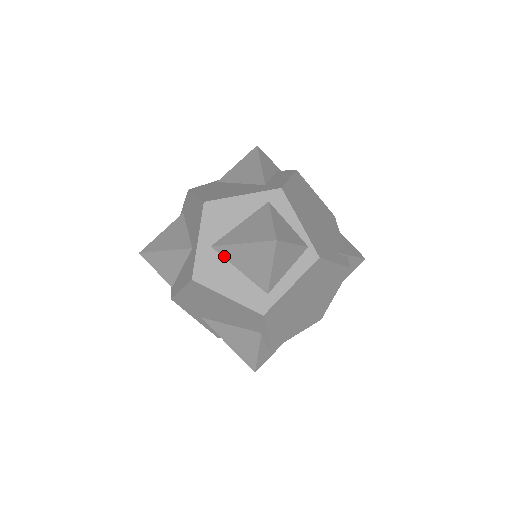
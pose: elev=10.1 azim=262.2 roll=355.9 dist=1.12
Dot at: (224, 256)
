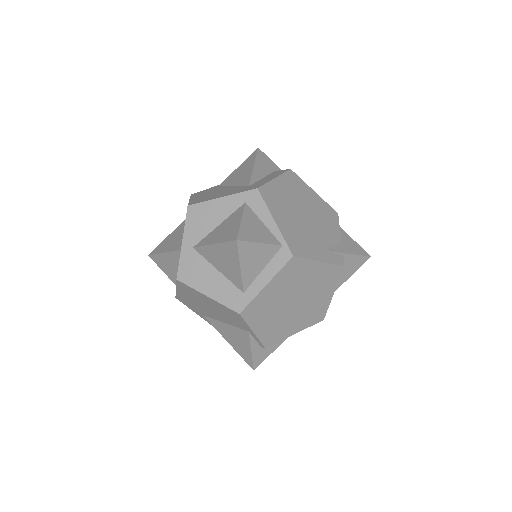
Dot at: (204, 256)
